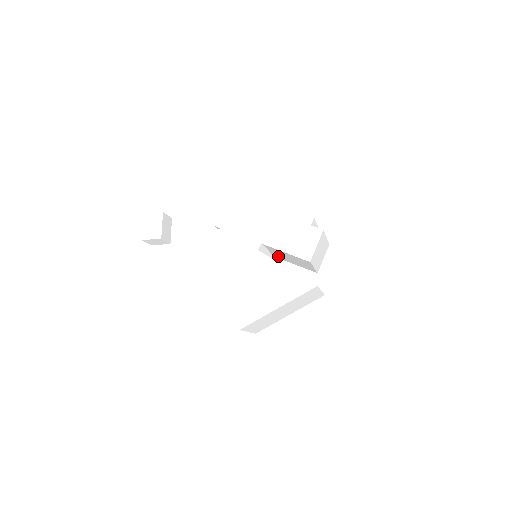
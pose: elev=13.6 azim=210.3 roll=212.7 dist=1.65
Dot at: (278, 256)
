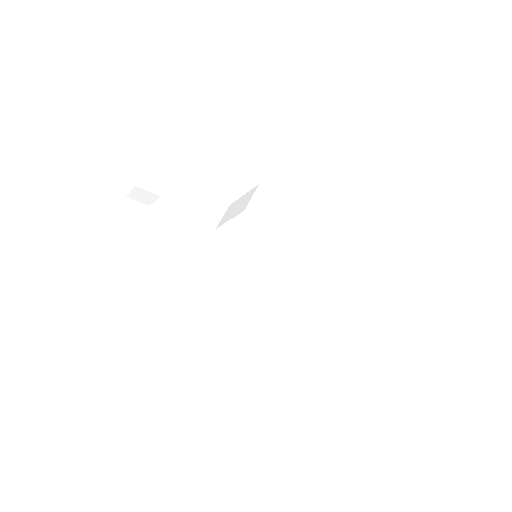
Dot at: occluded
